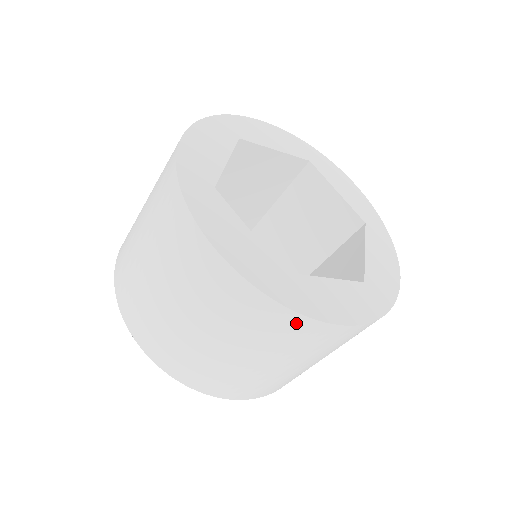
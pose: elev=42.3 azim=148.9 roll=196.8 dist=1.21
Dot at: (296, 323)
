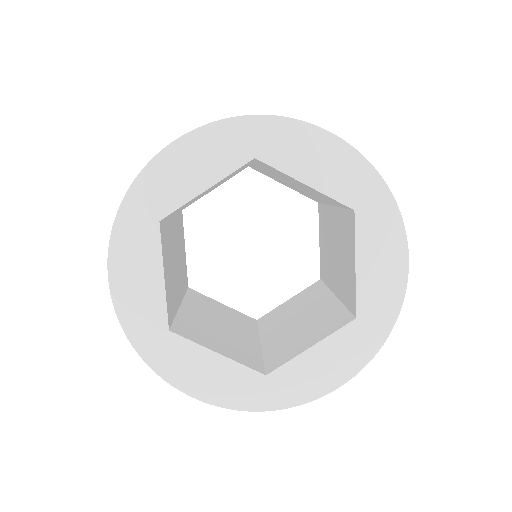
Dot at: occluded
